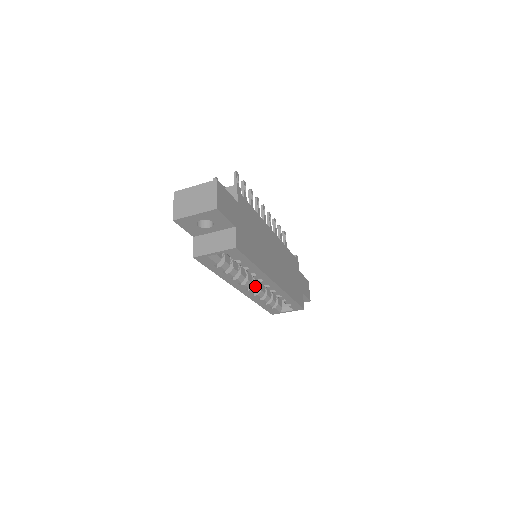
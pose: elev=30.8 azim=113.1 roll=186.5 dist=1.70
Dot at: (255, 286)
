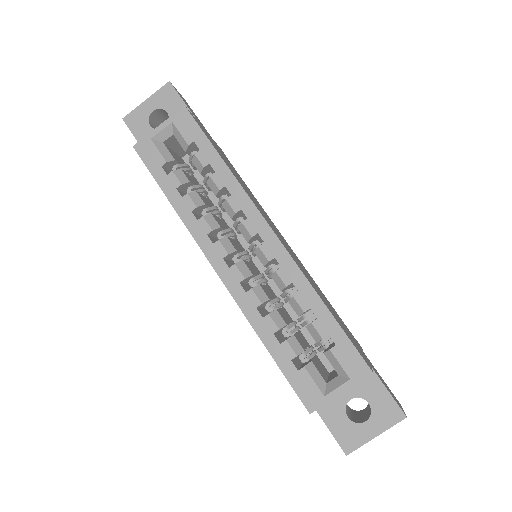
Dot at: (243, 263)
